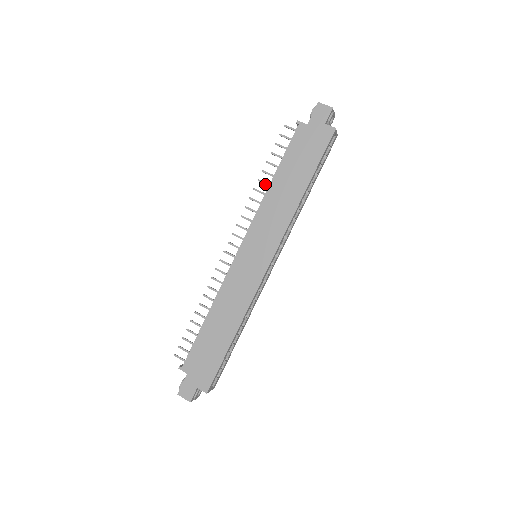
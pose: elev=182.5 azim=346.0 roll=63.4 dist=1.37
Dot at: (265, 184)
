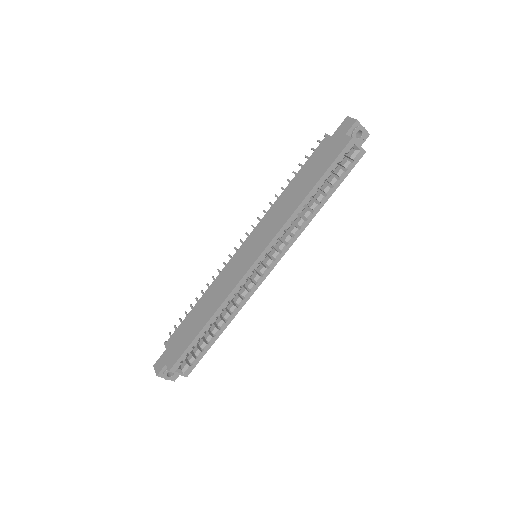
Dot at: occluded
